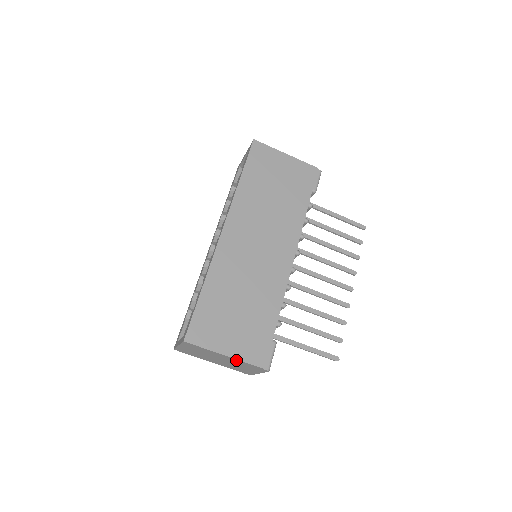
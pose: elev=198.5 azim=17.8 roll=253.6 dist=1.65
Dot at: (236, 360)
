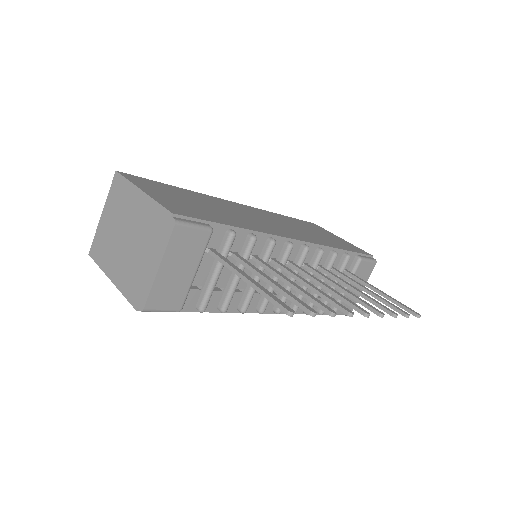
Dot at: (148, 204)
